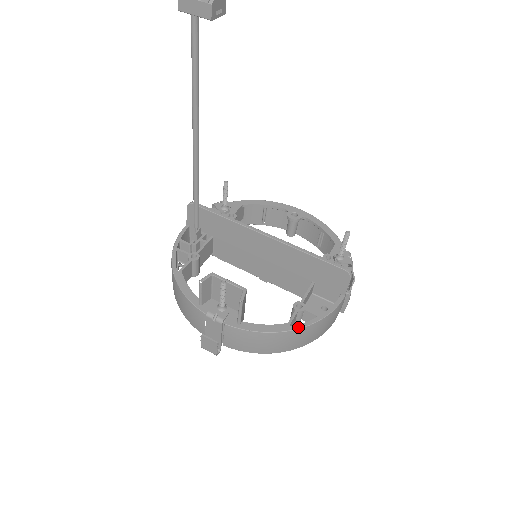
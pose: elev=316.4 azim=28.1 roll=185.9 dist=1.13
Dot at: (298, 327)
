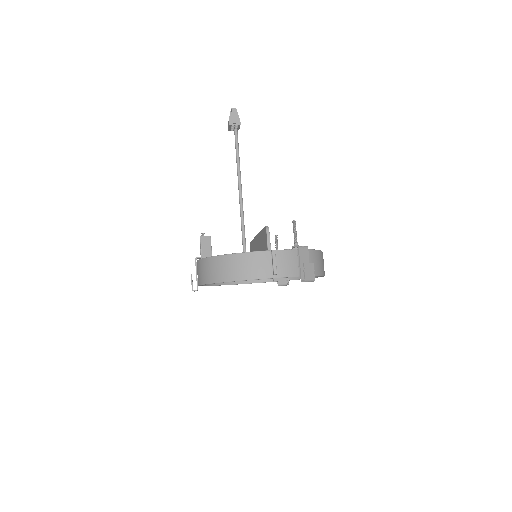
Dot at: (221, 255)
